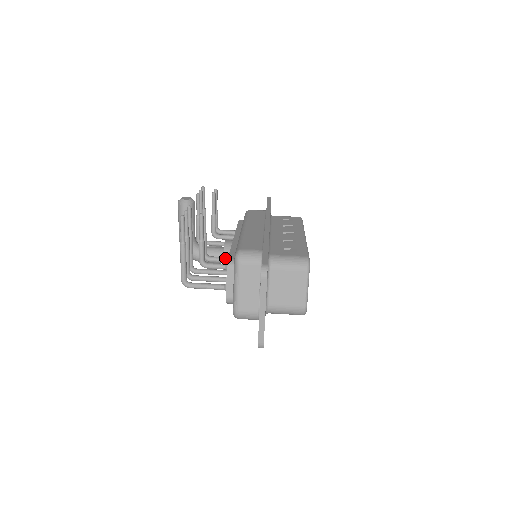
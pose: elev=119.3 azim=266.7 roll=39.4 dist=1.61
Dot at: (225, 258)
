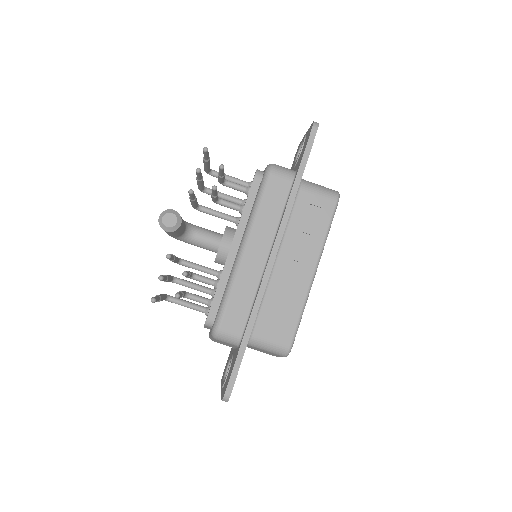
Dot at: (211, 284)
